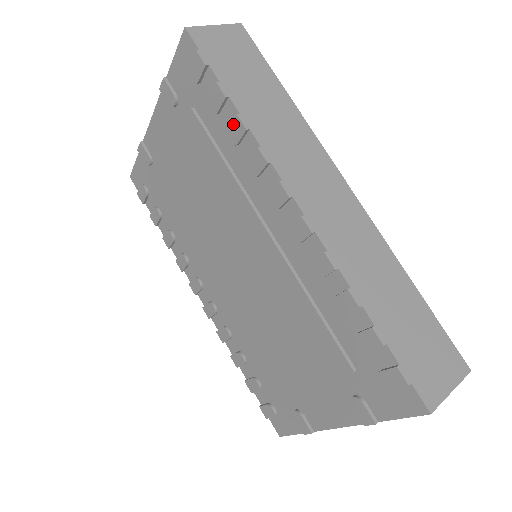
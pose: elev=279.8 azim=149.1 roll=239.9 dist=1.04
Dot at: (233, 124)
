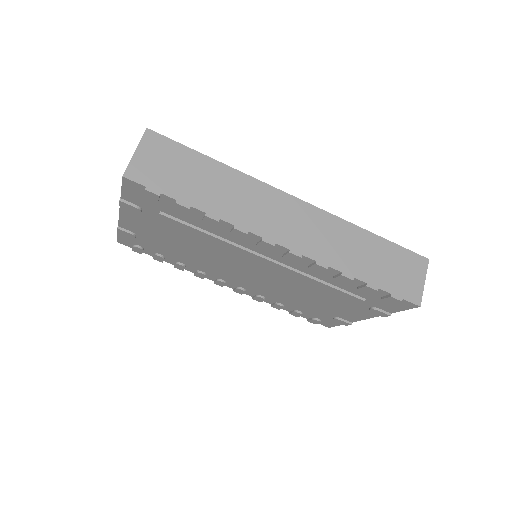
Dot at: (205, 220)
